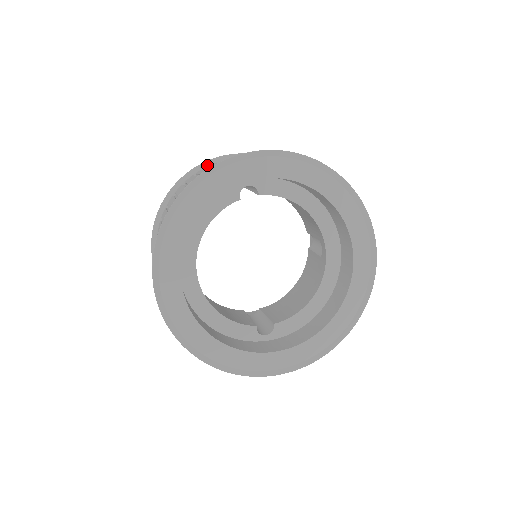
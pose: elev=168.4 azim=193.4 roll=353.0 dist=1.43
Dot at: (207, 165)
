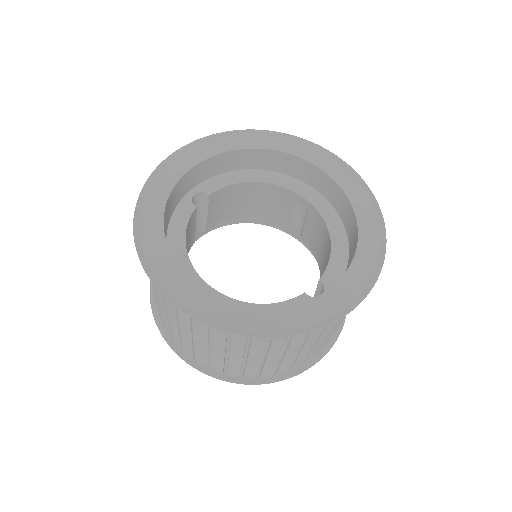
Dot at: occluded
